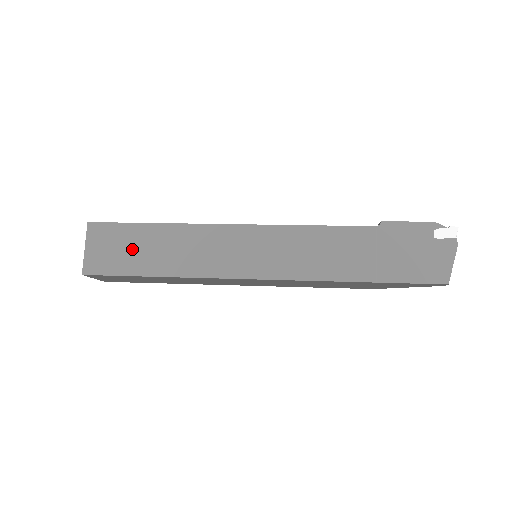
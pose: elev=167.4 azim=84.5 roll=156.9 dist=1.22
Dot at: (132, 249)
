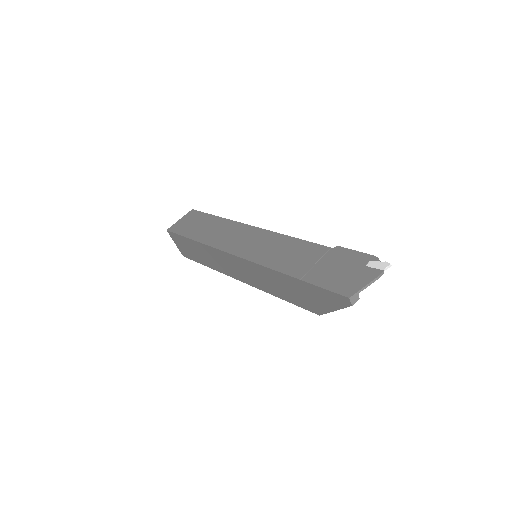
Dot at: (197, 225)
